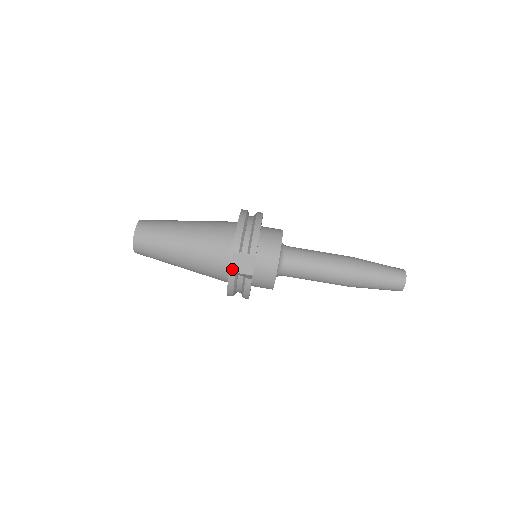
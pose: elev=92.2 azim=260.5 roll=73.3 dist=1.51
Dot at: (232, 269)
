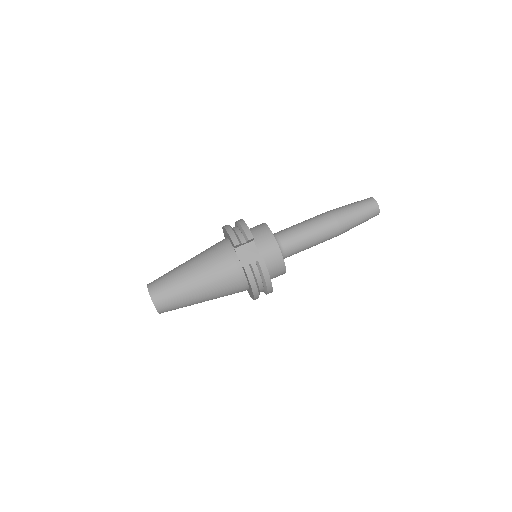
Dot at: (243, 265)
